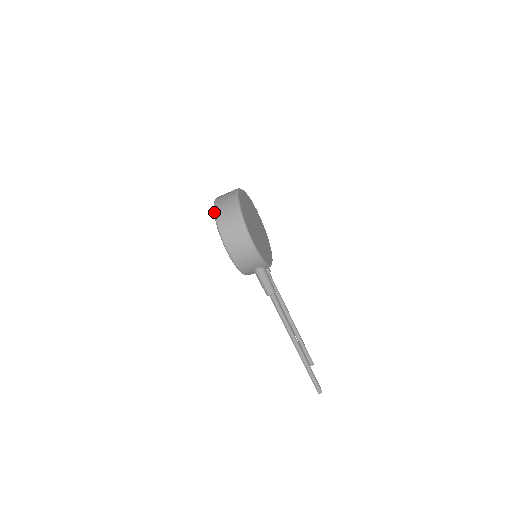
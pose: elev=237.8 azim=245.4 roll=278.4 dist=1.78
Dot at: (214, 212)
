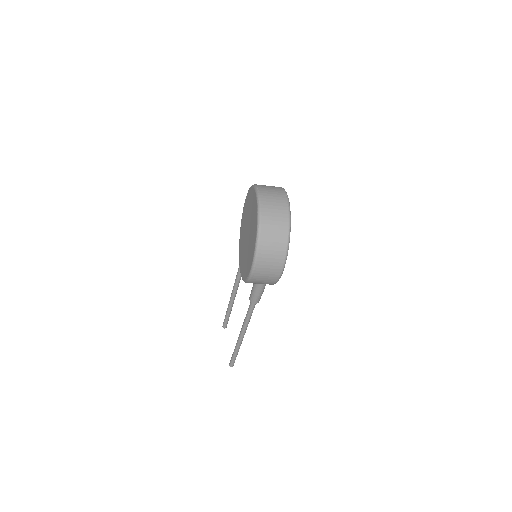
Dot at: (259, 223)
